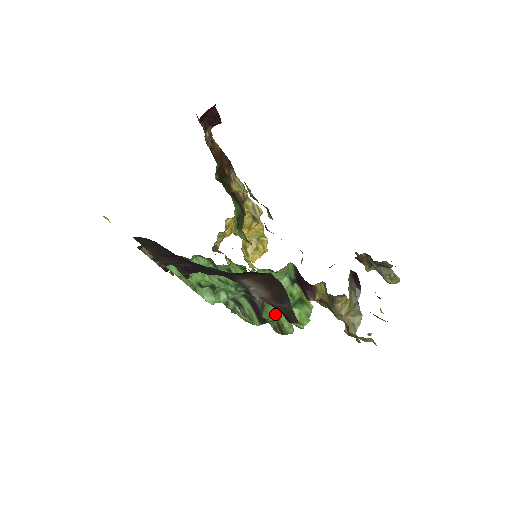
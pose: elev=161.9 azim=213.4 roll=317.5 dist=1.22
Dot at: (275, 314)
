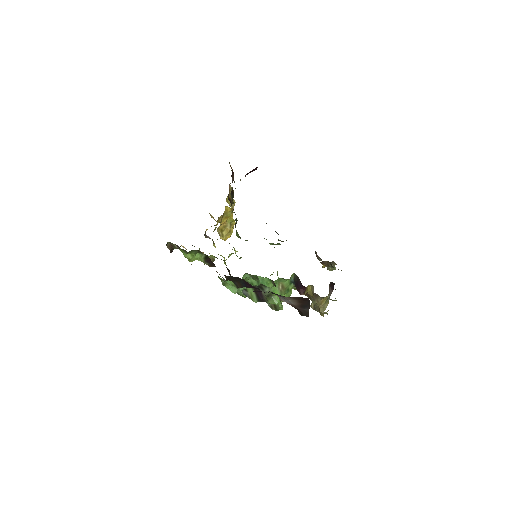
Dot at: occluded
